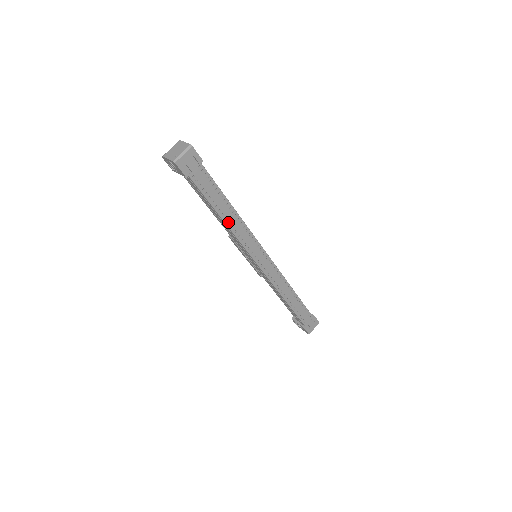
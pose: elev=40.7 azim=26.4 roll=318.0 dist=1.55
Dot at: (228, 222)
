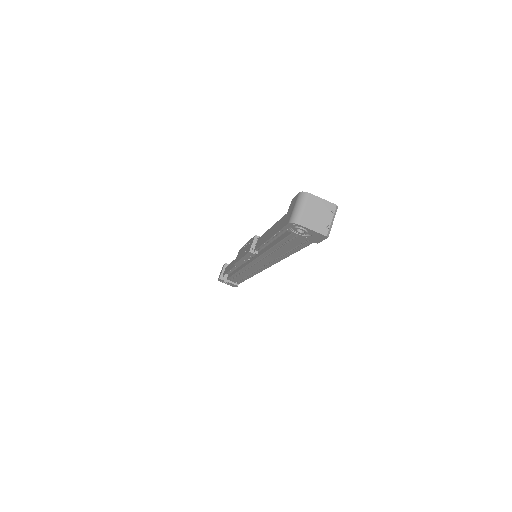
Dot at: (286, 252)
